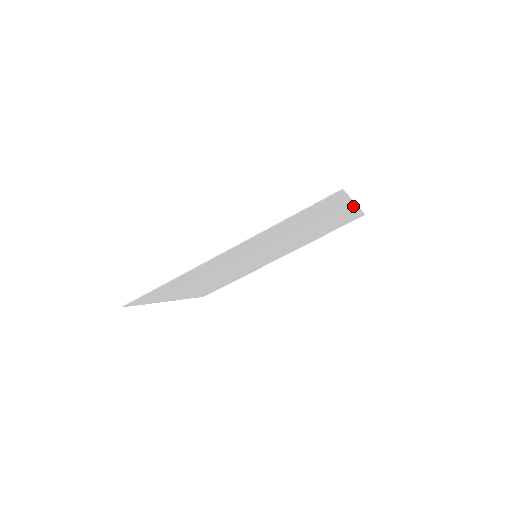
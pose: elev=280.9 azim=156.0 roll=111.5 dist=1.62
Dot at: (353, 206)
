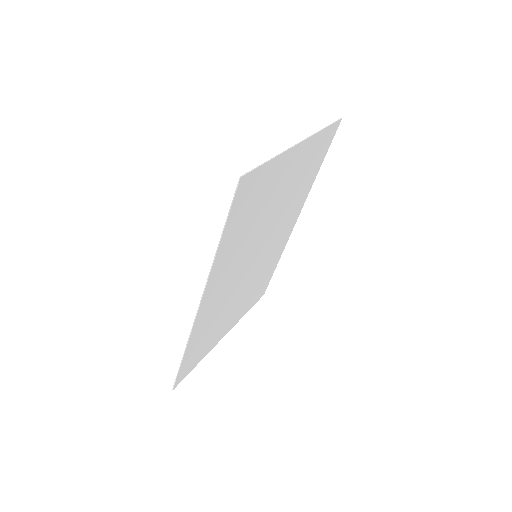
Dot at: (301, 145)
